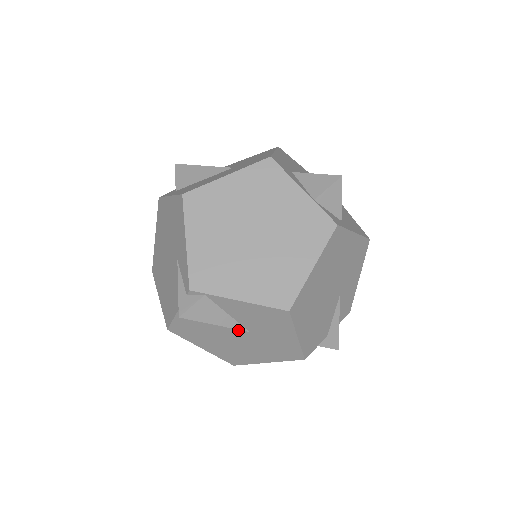
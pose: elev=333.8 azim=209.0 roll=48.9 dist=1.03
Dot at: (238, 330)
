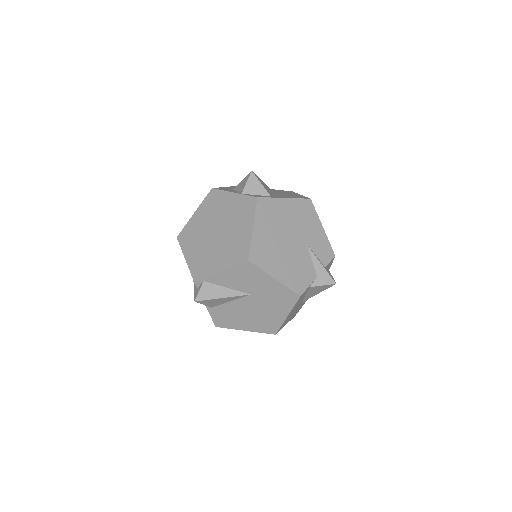
Dot at: (244, 298)
